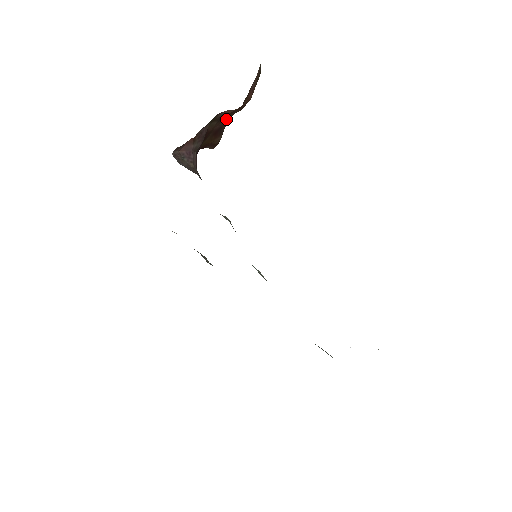
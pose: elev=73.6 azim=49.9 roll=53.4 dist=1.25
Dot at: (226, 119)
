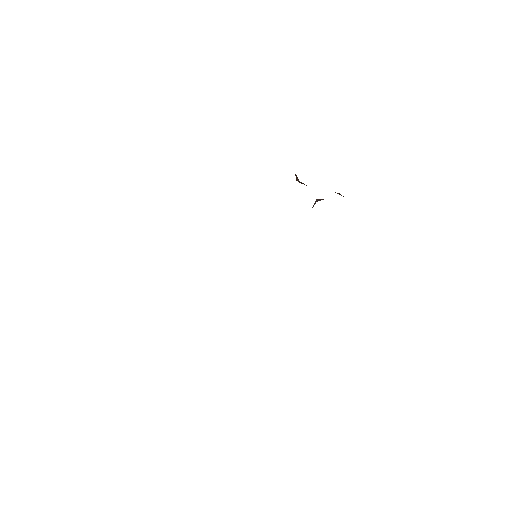
Dot at: occluded
